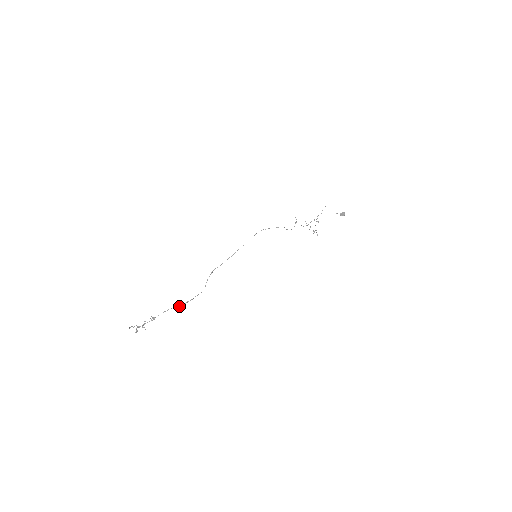
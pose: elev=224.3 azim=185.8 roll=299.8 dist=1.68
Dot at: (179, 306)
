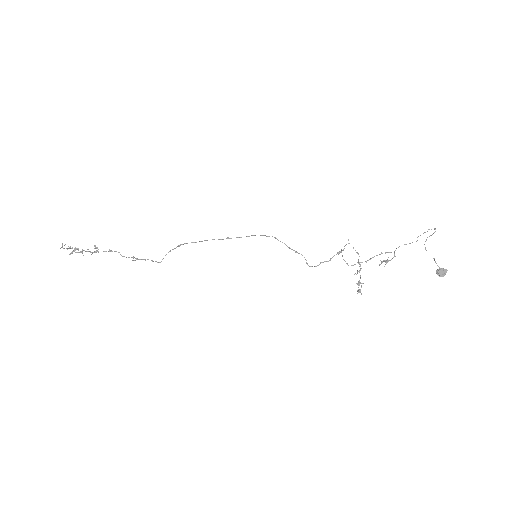
Dot at: occluded
